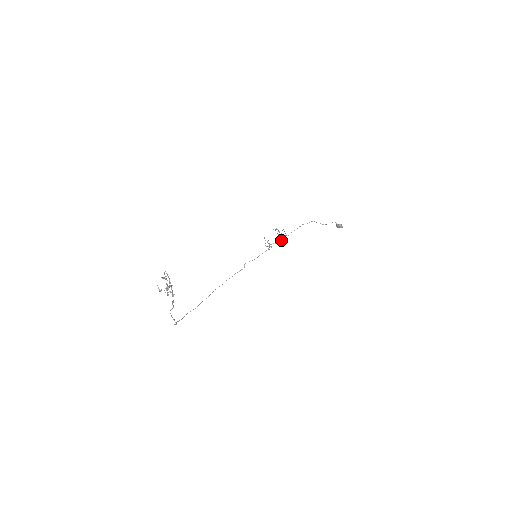
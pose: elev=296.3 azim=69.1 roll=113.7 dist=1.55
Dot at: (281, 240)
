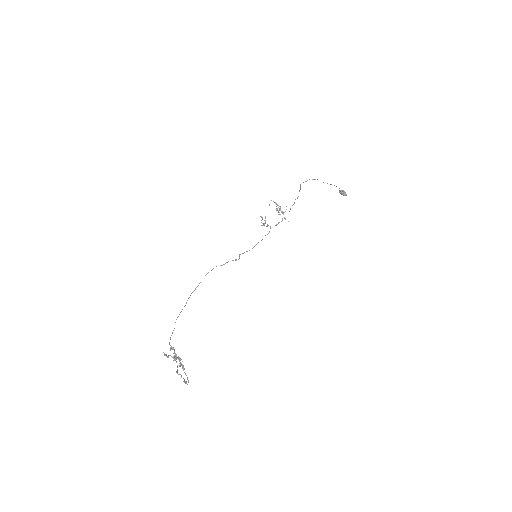
Dot at: (278, 212)
